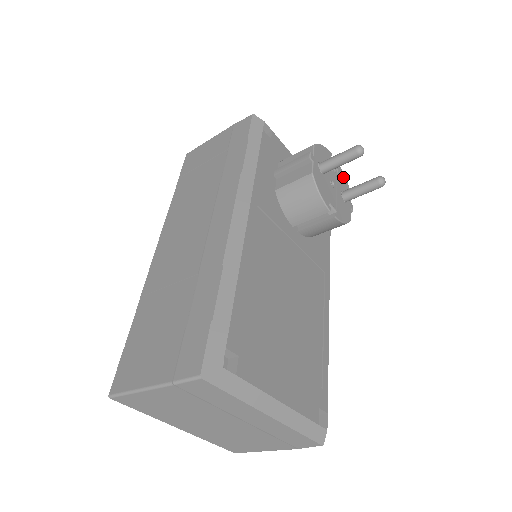
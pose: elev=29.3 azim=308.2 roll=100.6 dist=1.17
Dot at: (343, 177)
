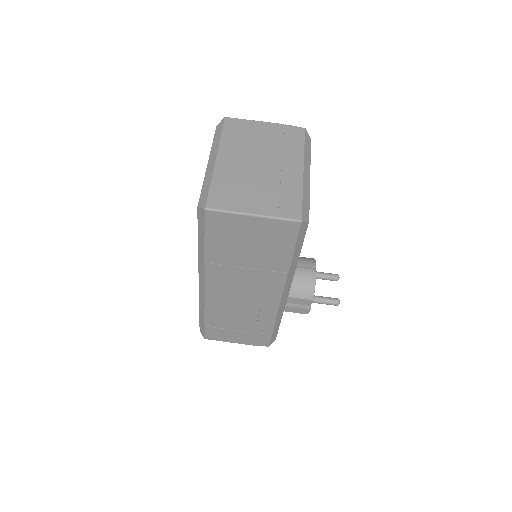
Dot at: occluded
